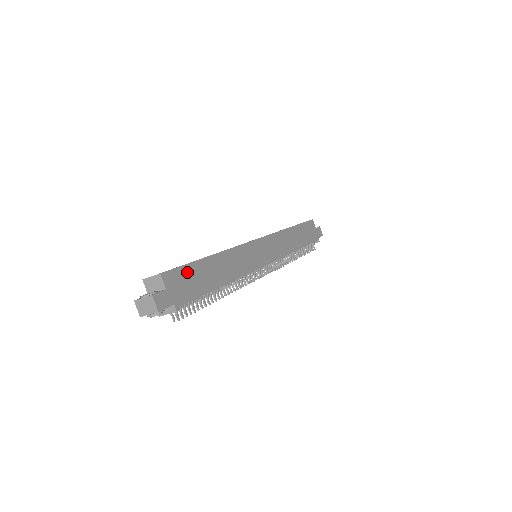
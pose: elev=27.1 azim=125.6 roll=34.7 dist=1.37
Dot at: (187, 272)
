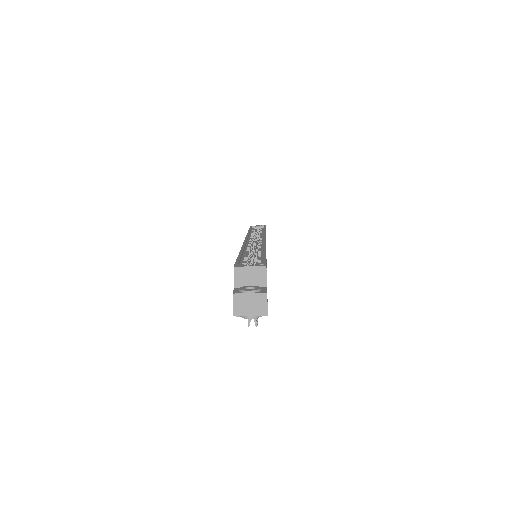
Dot at: occluded
